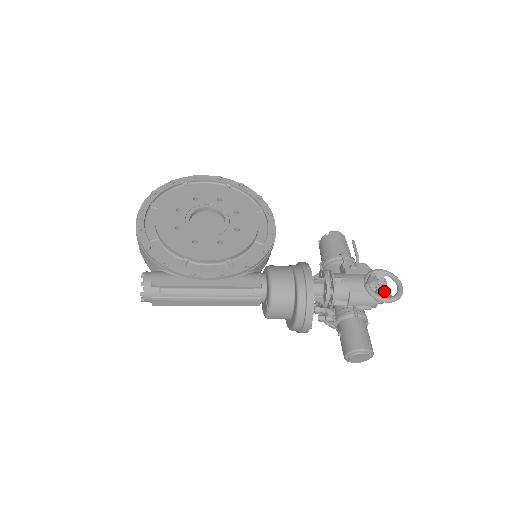
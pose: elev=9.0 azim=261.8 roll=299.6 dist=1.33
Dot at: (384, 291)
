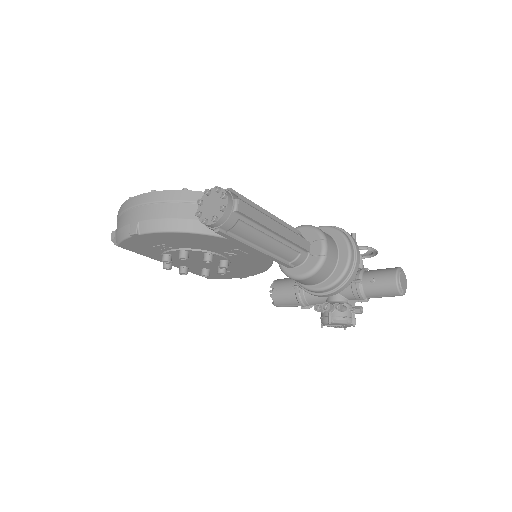
Dot at: (364, 254)
